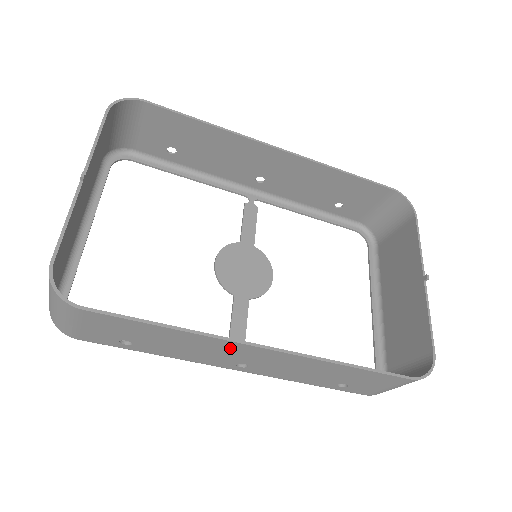
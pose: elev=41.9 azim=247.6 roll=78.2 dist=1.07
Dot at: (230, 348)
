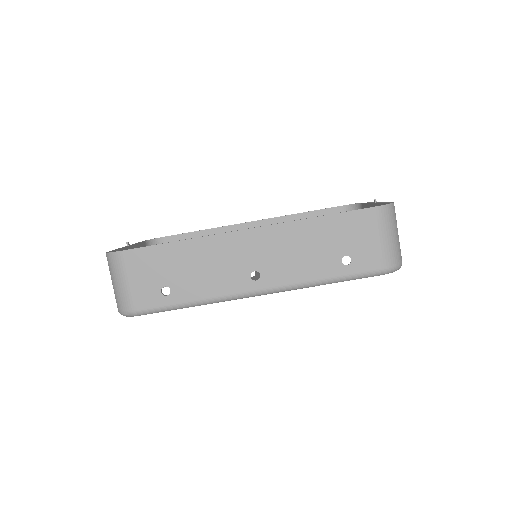
Dot at: (228, 247)
